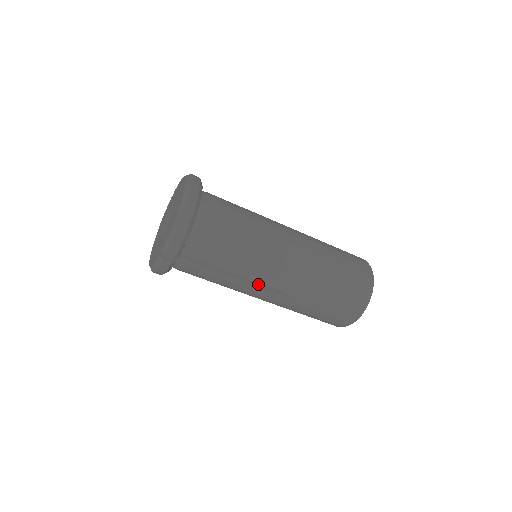
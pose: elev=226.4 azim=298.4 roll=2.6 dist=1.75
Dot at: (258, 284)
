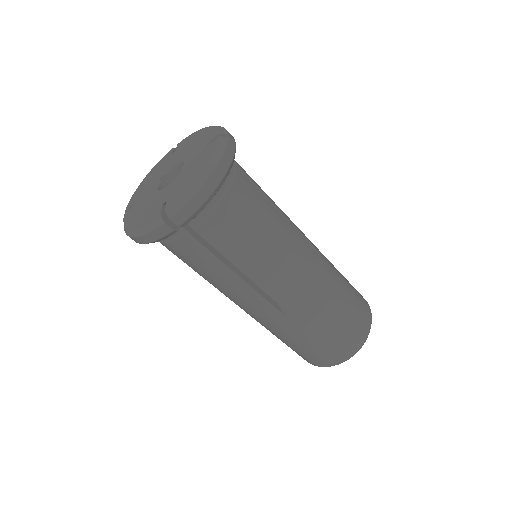
Dot at: (259, 291)
